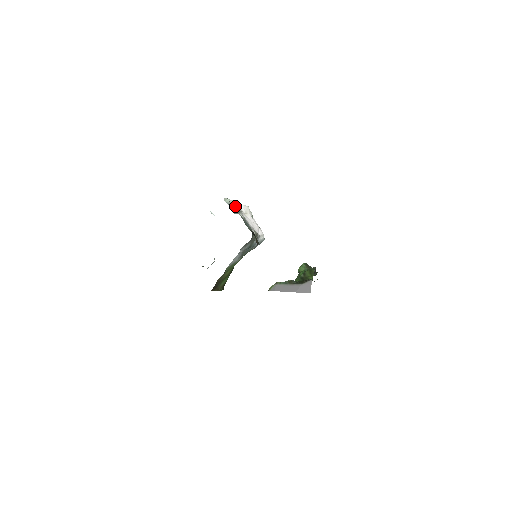
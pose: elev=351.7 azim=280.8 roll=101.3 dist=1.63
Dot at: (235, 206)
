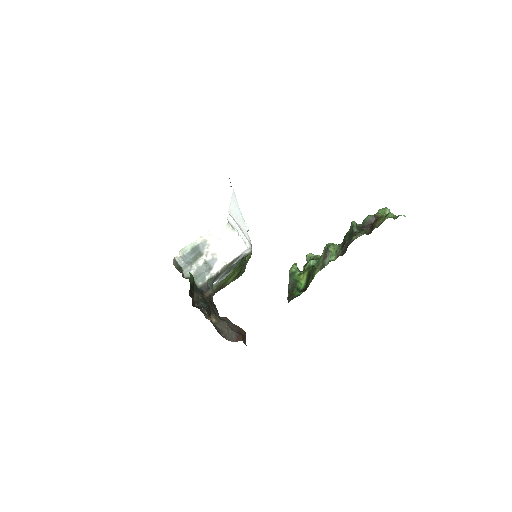
Dot at: (197, 248)
